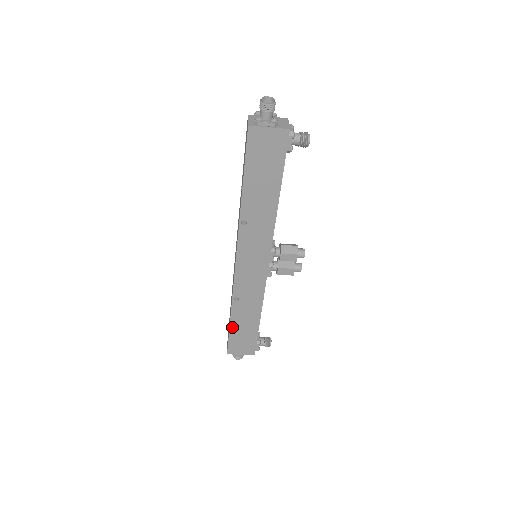
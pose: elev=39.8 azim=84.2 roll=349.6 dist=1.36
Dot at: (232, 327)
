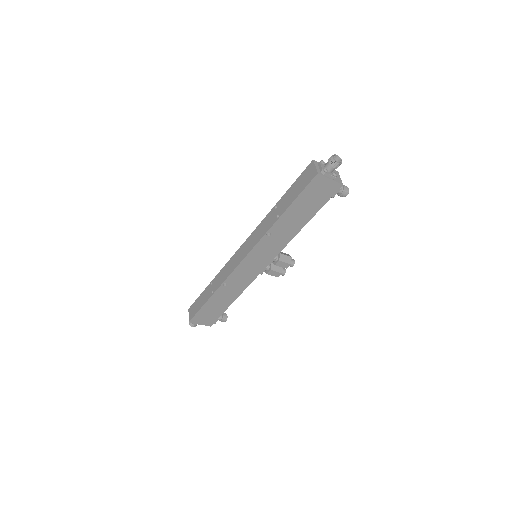
Dot at: (207, 304)
